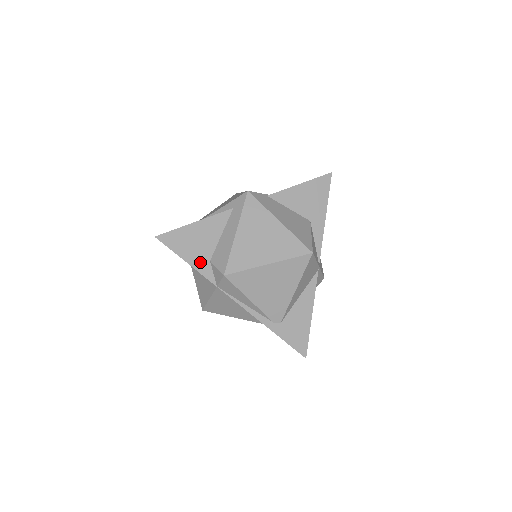
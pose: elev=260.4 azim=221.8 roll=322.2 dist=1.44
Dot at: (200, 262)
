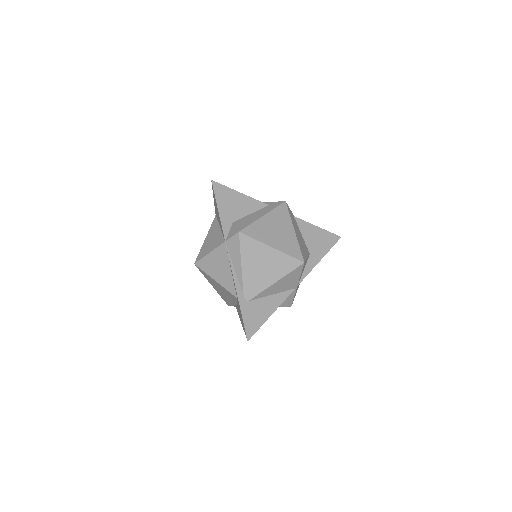
Dot at: (226, 218)
